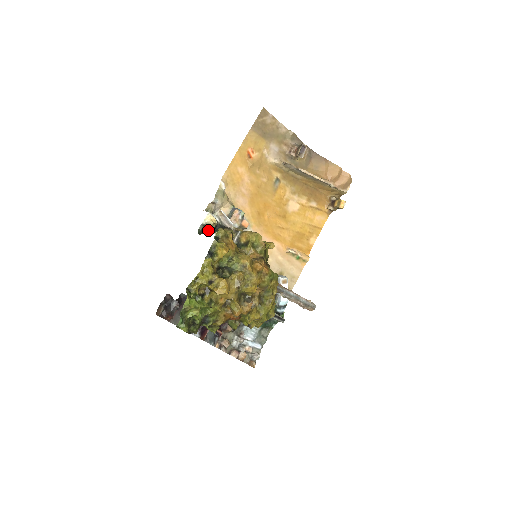
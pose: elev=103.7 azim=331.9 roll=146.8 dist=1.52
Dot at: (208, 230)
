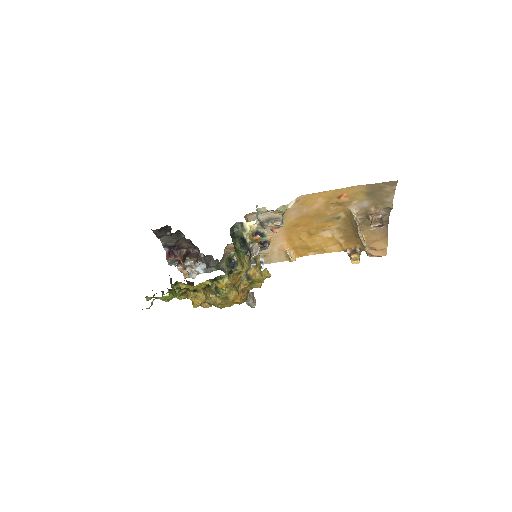
Dot at: (237, 242)
